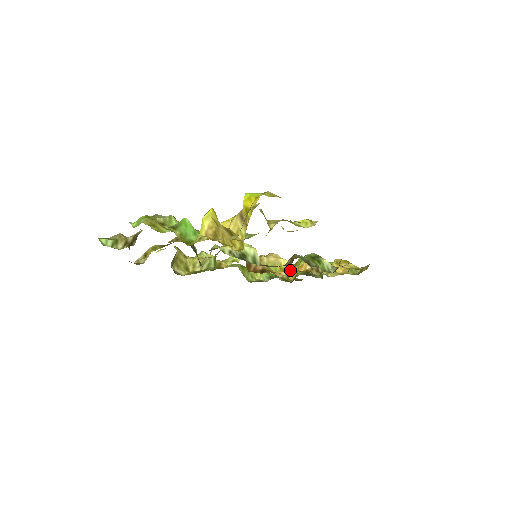
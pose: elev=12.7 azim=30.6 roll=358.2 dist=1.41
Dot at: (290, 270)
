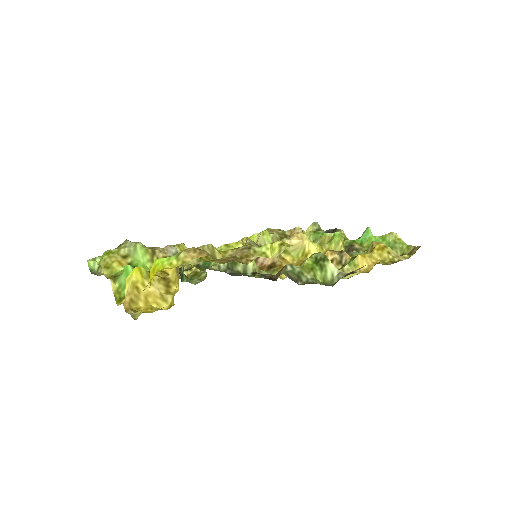
Dot at: occluded
